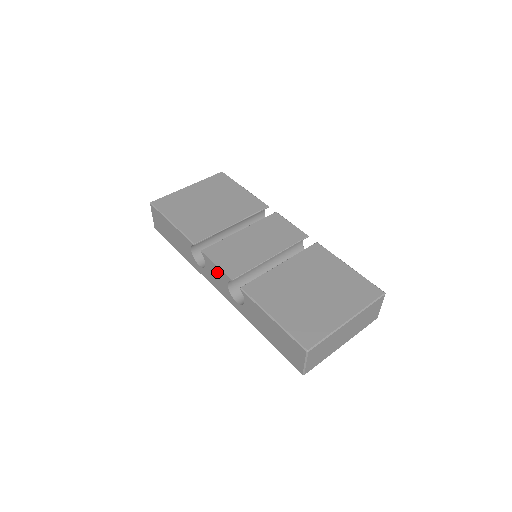
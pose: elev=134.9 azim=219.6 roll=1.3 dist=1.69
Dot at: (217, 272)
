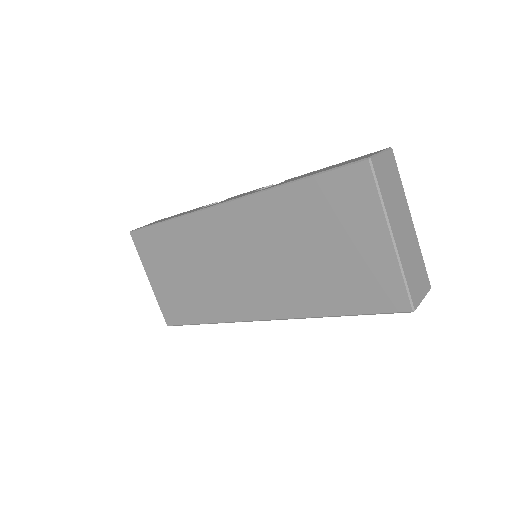
Dot at: (245, 193)
